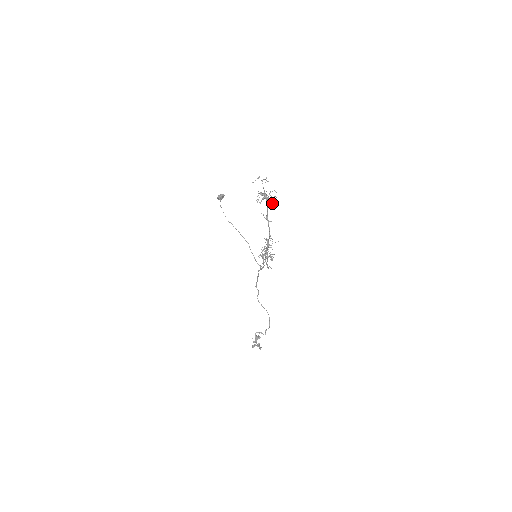
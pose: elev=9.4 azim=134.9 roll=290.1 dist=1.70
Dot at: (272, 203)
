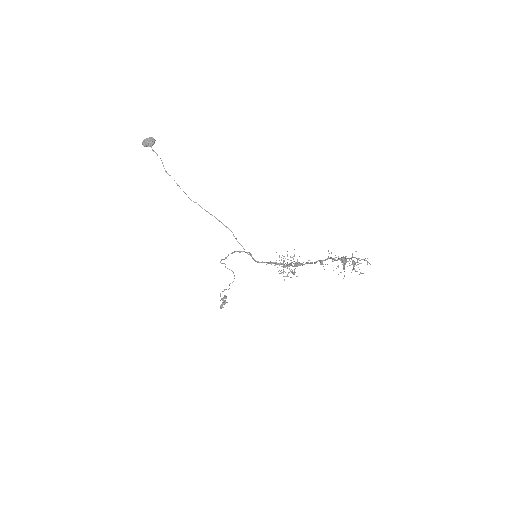
Dot at: (359, 274)
